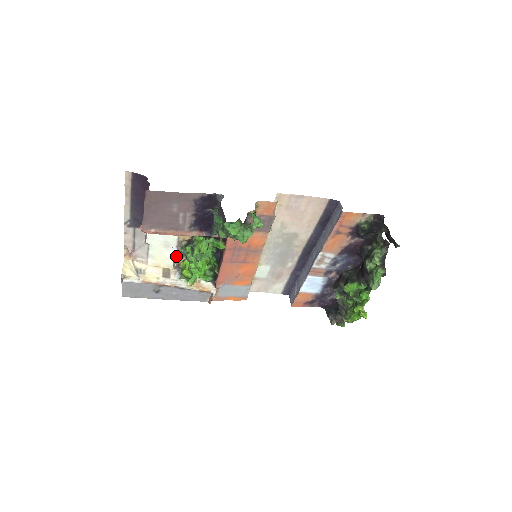
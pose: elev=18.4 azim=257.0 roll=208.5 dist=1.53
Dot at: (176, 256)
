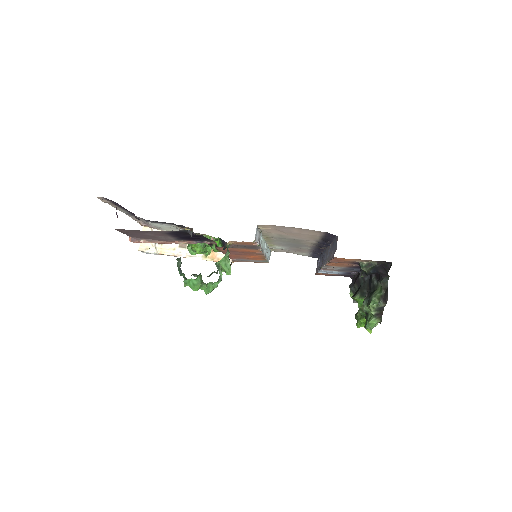
Dot at: occluded
